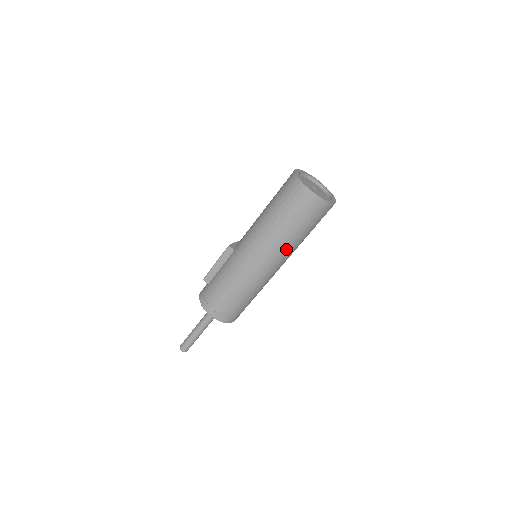
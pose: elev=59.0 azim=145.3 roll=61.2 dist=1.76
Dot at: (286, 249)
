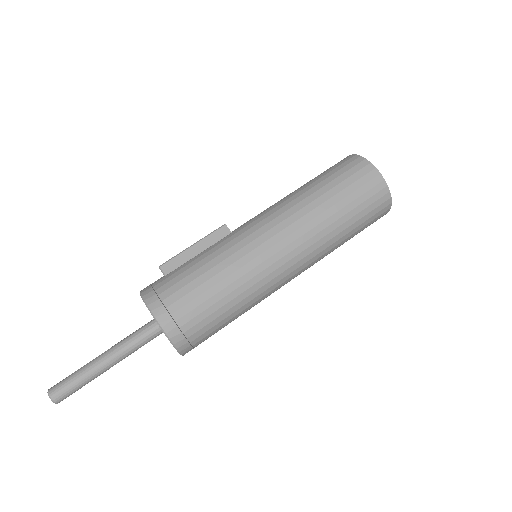
Dot at: (319, 244)
